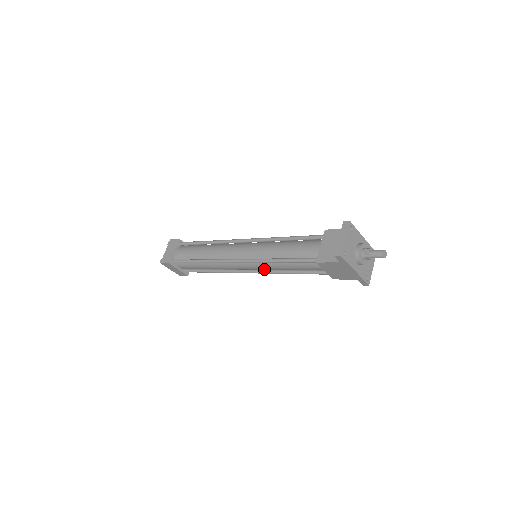
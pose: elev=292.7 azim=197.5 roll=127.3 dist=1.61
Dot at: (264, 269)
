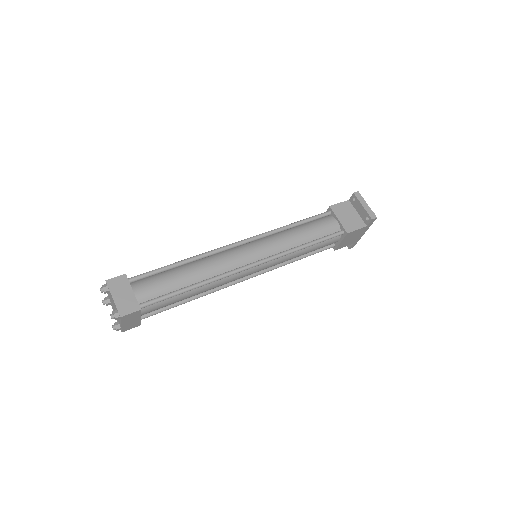
Dot at: (274, 265)
